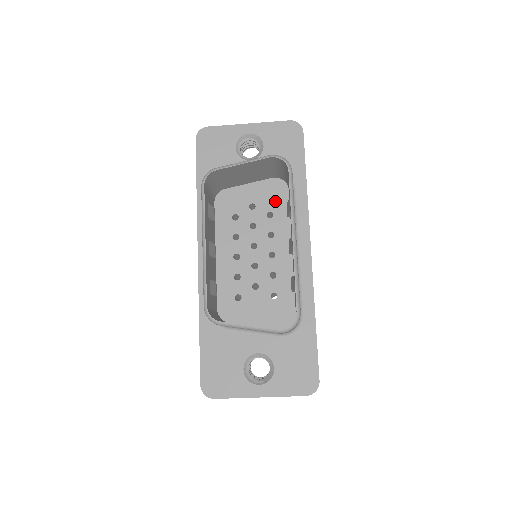
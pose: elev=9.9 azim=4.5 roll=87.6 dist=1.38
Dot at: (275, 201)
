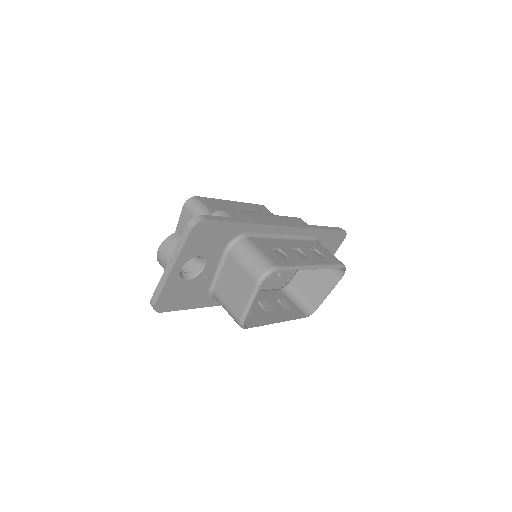
Dot at: occluded
